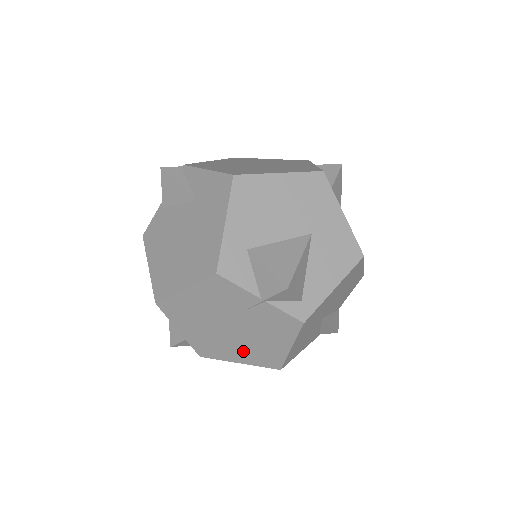
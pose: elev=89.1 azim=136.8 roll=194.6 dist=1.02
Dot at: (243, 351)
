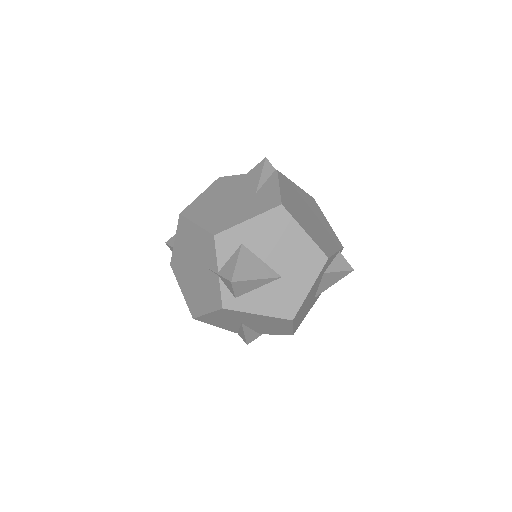
Dot at: (188, 287)
